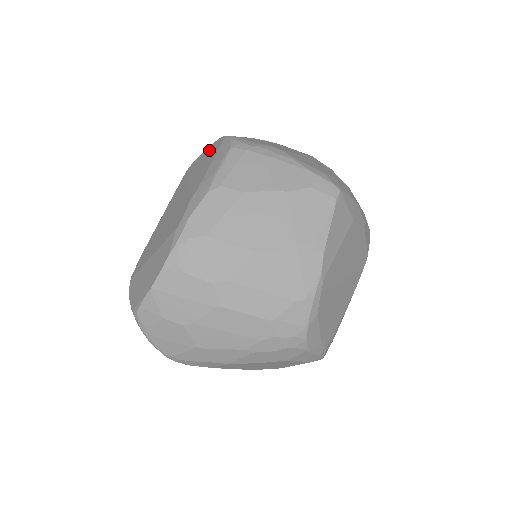
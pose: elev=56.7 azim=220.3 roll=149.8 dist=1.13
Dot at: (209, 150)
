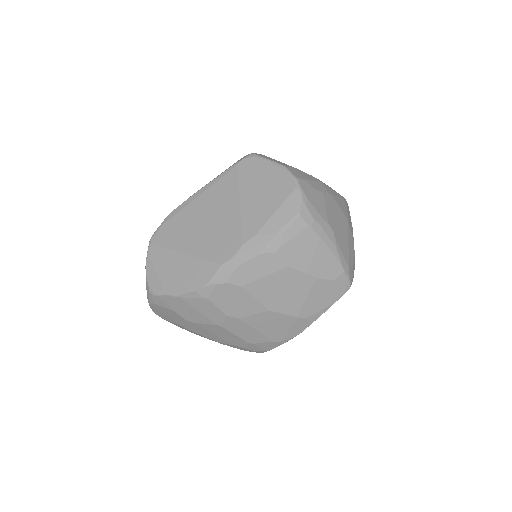
Dot at: (275, 175)
